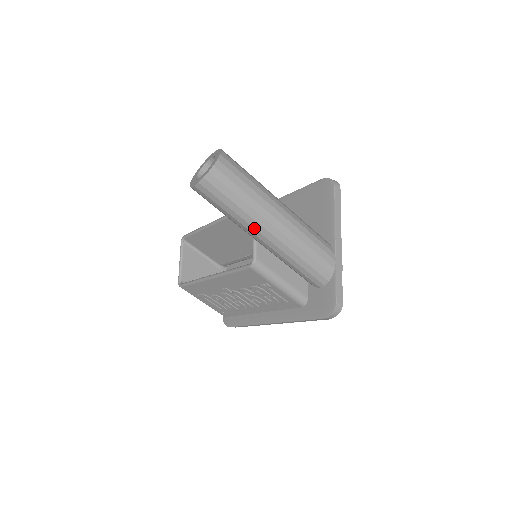
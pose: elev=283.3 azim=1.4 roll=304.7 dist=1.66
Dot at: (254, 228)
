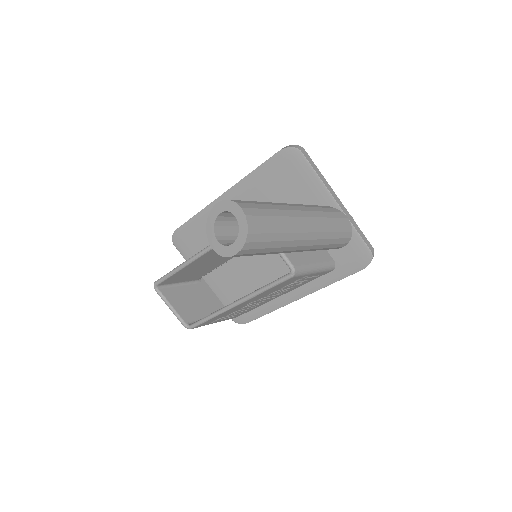
Dot at: (293, 247)
